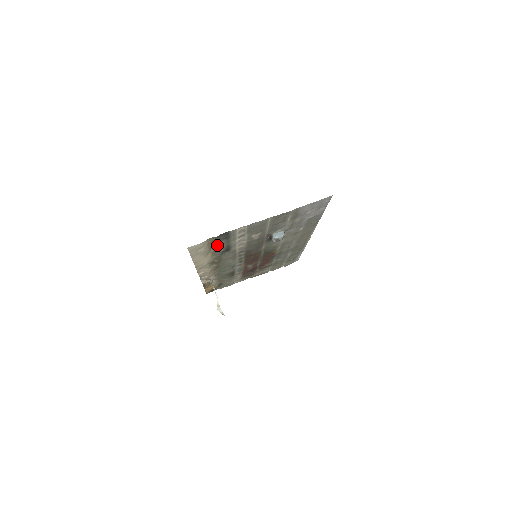
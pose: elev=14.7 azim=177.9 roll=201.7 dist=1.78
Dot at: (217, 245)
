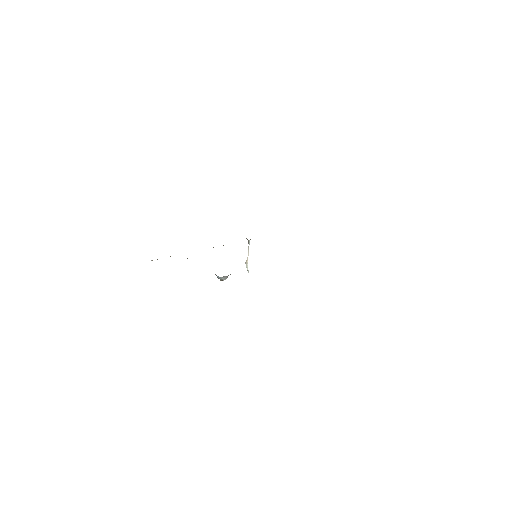
Dot at: occluded
